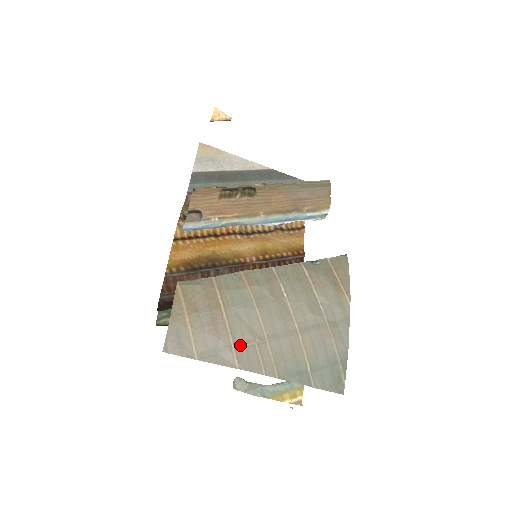
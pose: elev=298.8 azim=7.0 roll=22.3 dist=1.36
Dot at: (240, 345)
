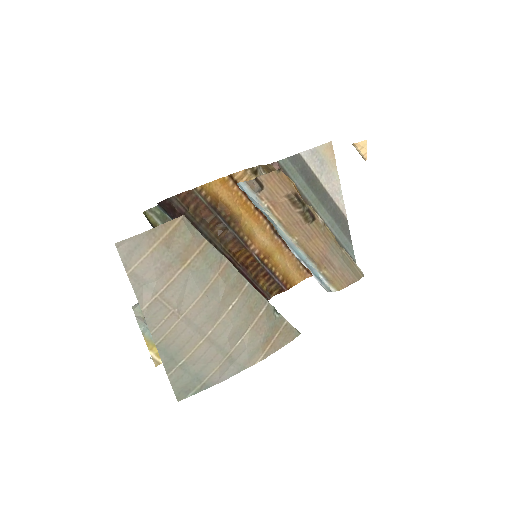
Dot at: (163, 299)
